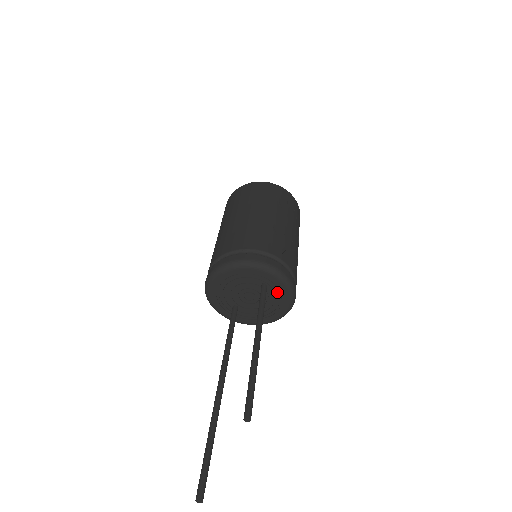
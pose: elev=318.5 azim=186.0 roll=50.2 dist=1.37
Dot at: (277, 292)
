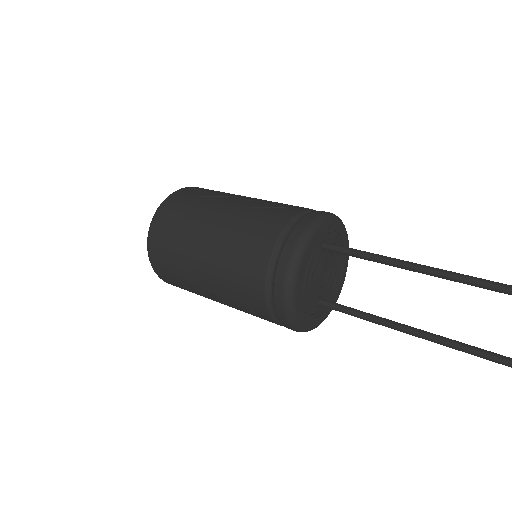
Dot at: (333, 238)
